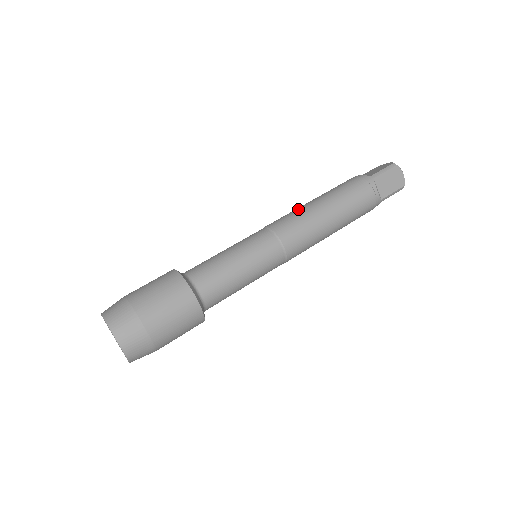
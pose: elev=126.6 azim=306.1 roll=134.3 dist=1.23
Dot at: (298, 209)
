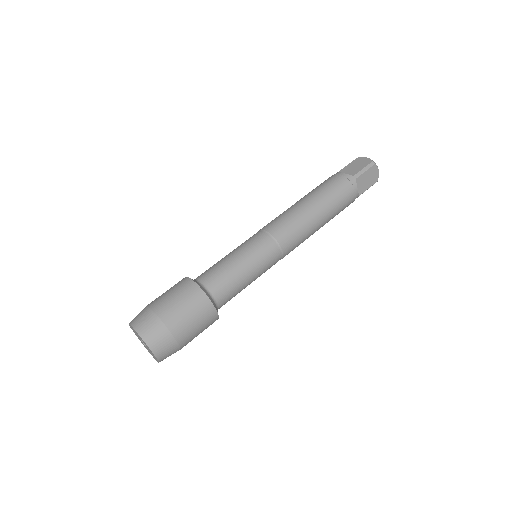
Dot at: (293, 211)
